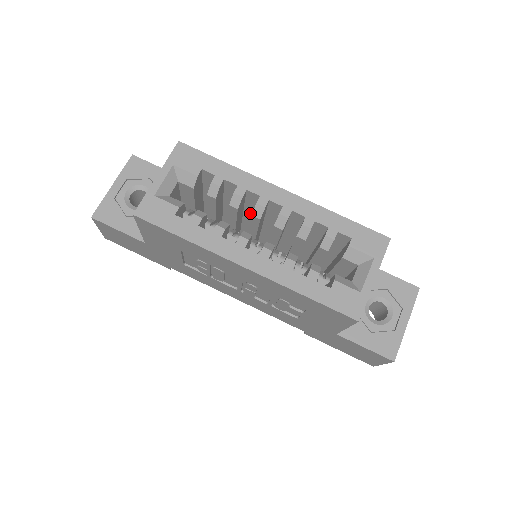
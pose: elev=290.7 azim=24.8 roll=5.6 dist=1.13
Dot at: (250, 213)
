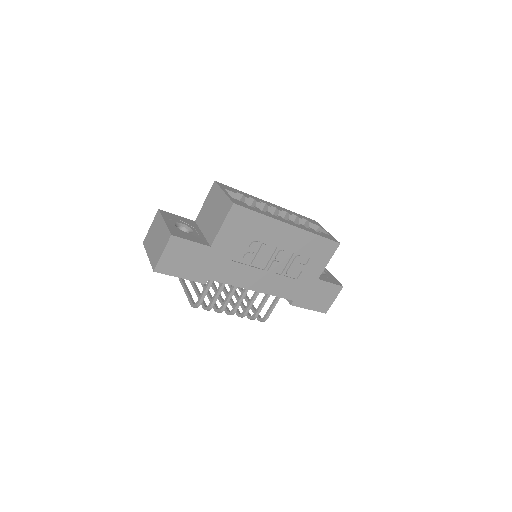
Dot at: occluded
